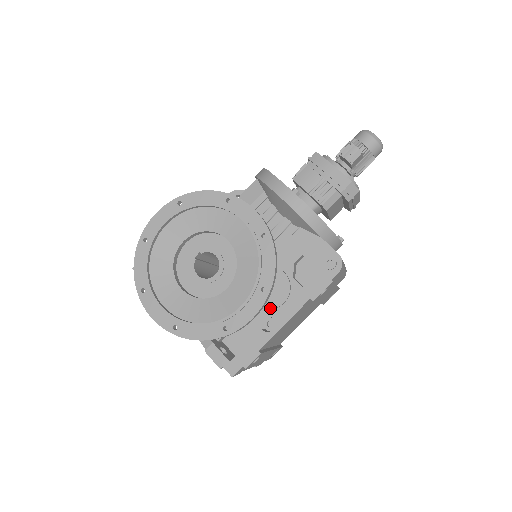
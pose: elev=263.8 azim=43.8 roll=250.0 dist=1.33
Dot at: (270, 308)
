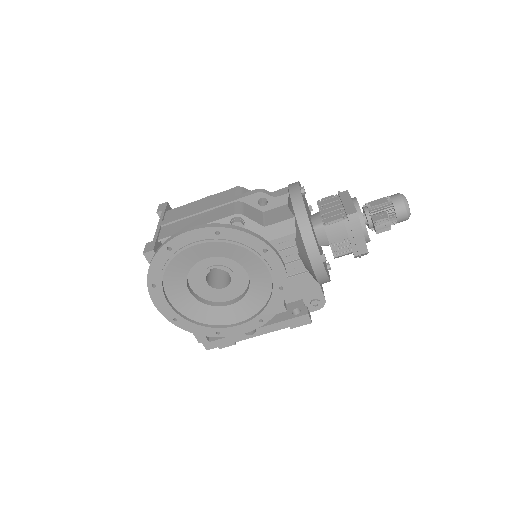
Dot at: occluded
